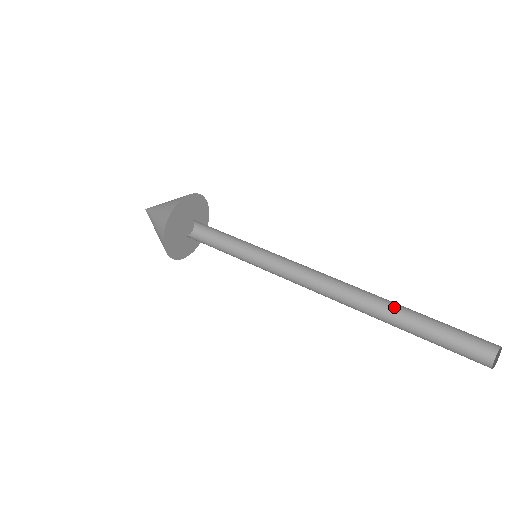
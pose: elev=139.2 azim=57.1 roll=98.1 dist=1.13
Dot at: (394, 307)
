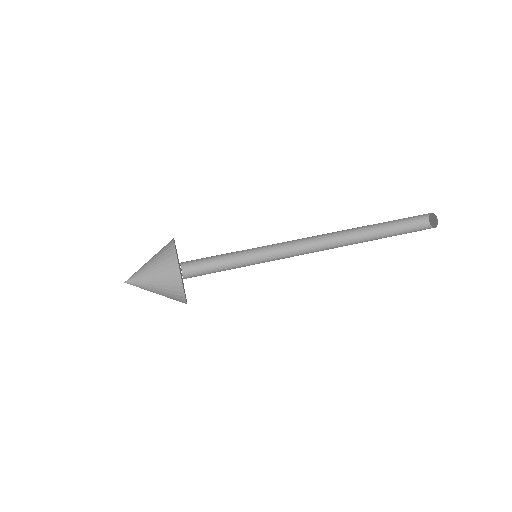
Dot at: (366, 226)
